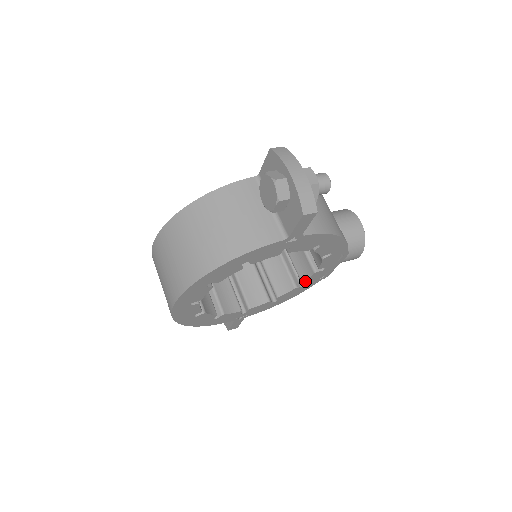
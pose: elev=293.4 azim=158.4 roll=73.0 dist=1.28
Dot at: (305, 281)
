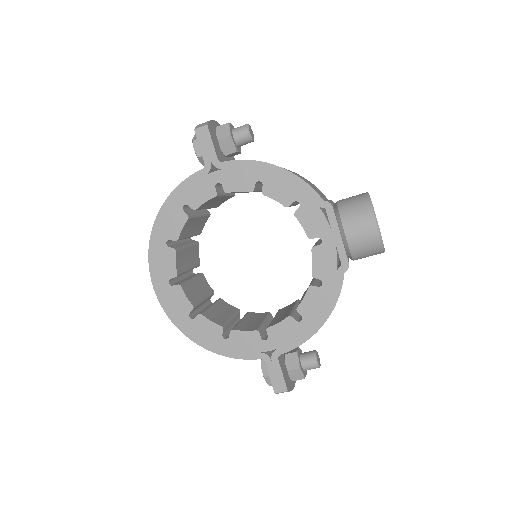
Dot at: (313, 270)
